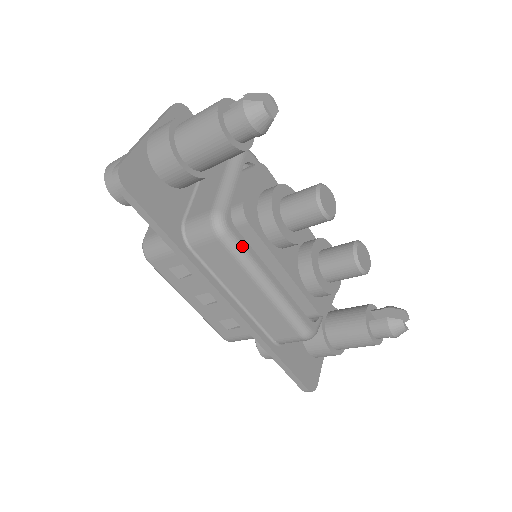
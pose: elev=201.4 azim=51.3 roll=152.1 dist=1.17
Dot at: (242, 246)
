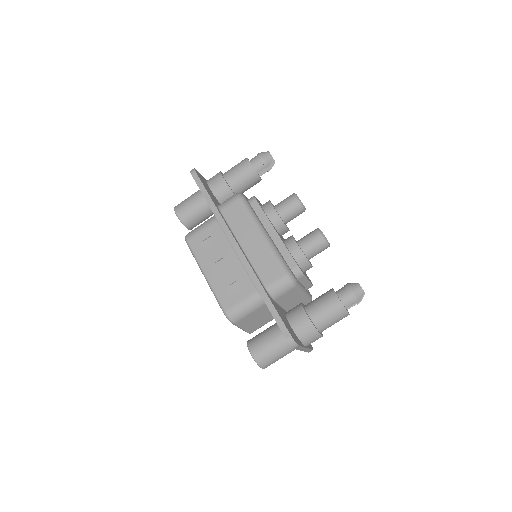
Dot at: (251, 208)
